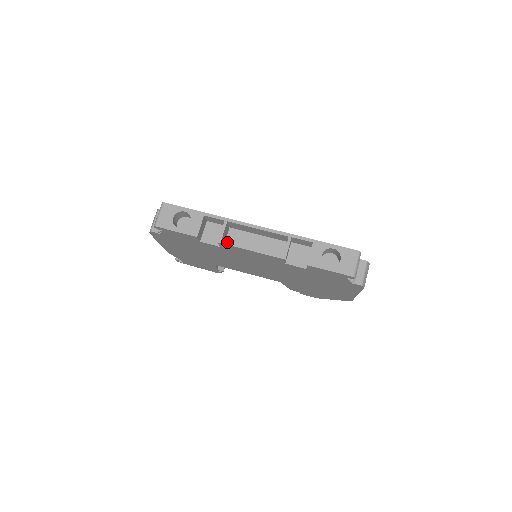
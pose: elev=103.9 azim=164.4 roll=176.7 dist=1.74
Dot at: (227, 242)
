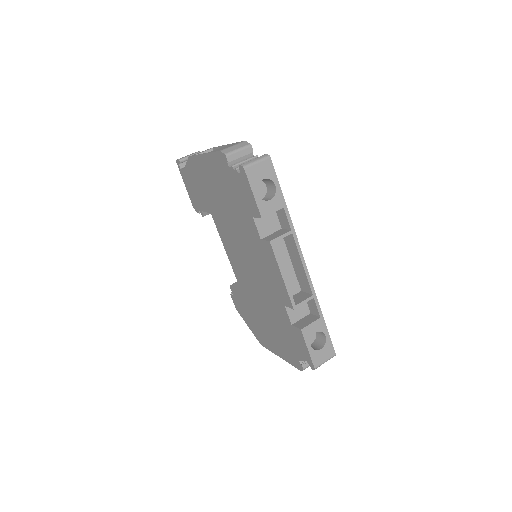
Dot at: occluded
